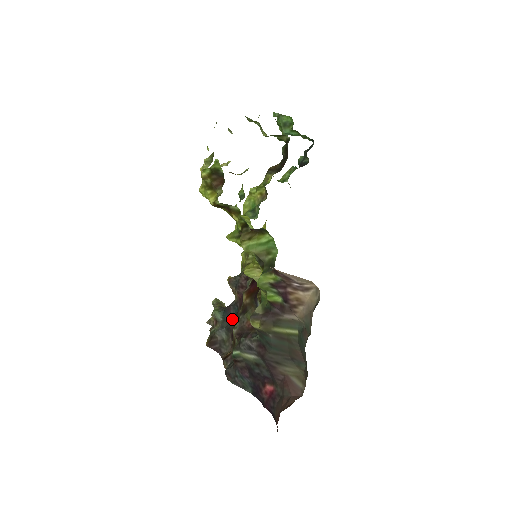
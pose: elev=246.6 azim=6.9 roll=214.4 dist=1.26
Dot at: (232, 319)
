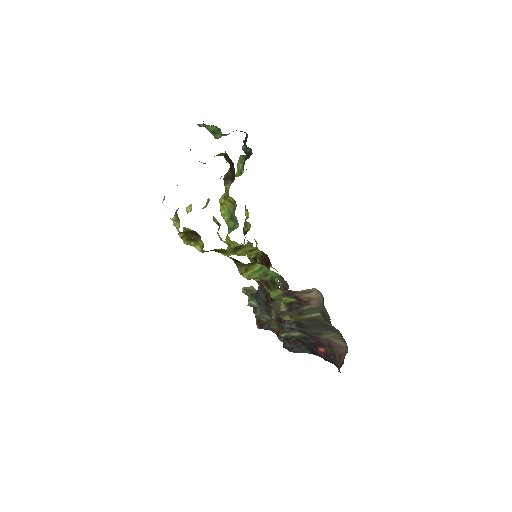
Dot at: (265, 302)
